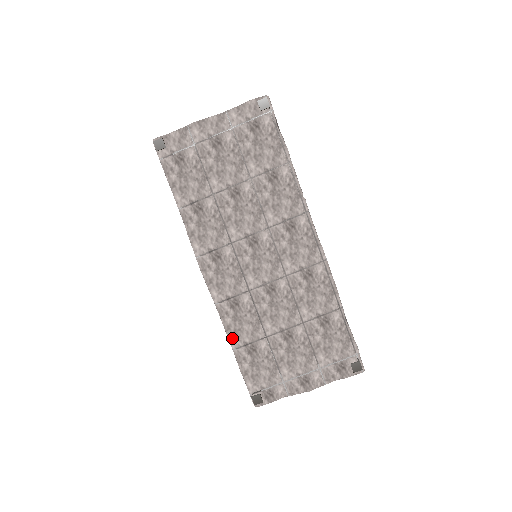
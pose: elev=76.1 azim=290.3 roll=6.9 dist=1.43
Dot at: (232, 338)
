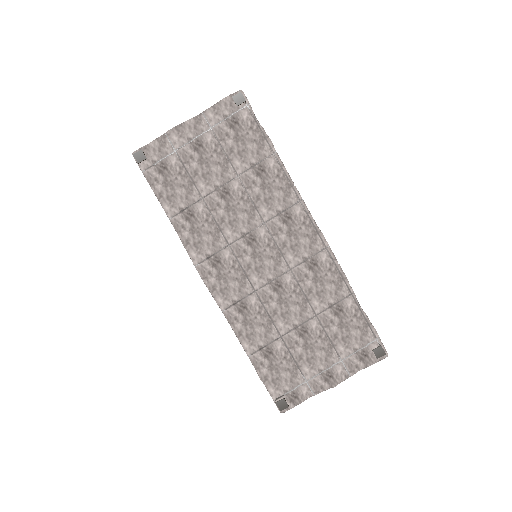
Dot at: (245, 344)
